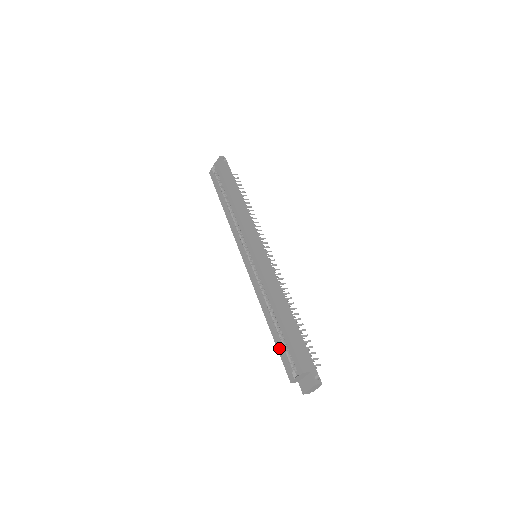
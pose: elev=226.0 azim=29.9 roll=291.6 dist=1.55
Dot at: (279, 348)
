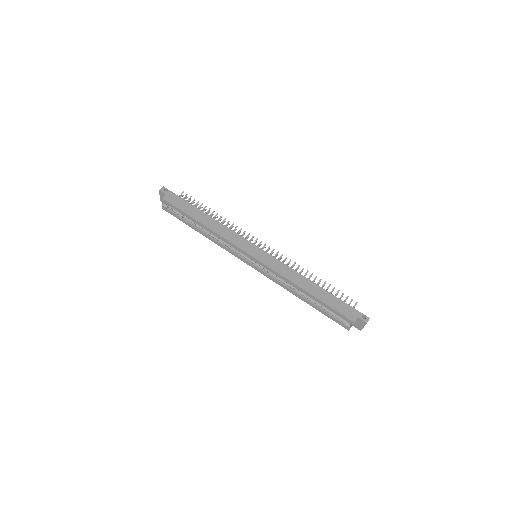
Dot at: (324, 313)
